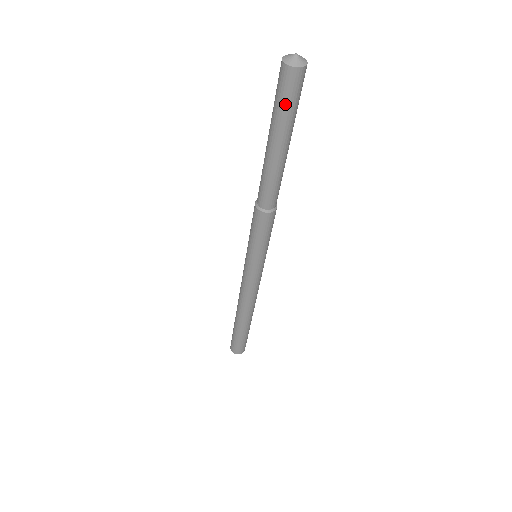
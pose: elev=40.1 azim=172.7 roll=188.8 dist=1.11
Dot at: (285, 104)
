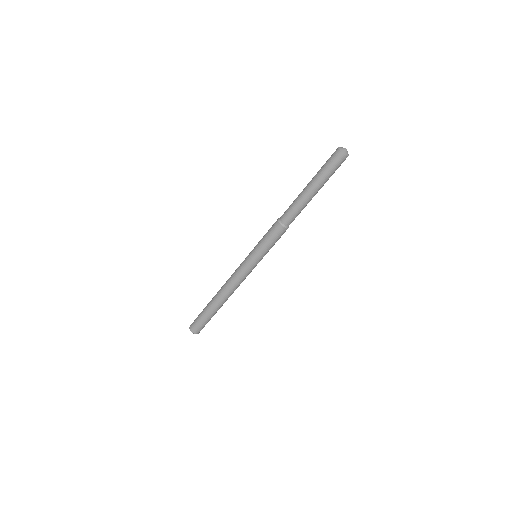
Dot at: (334, 172)
